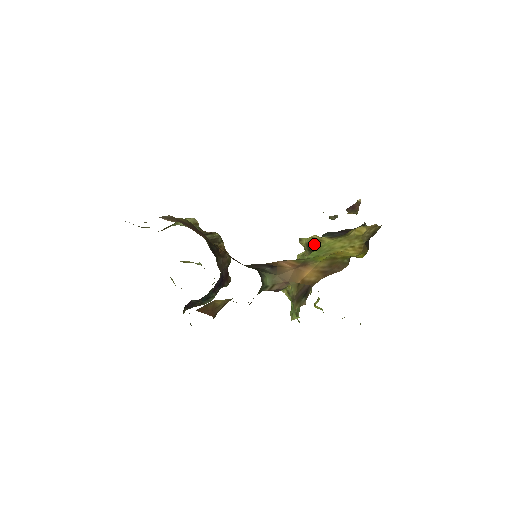
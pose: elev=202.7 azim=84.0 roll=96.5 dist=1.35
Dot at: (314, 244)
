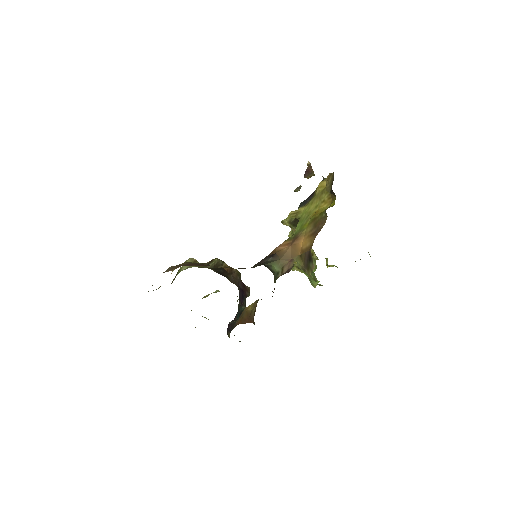
Dot at: (294, 219)
